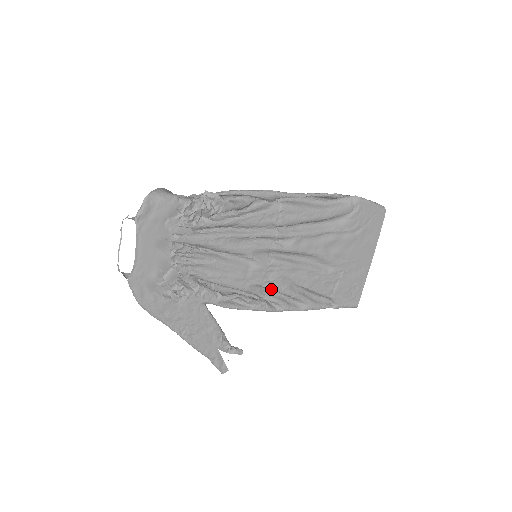
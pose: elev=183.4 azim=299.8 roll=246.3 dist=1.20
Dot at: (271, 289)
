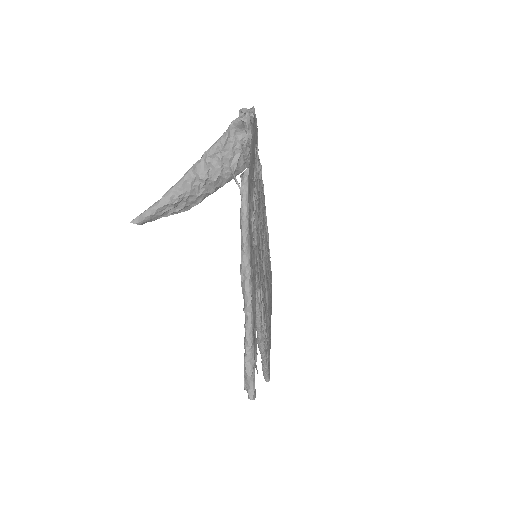
Dot at: (262, 302)
